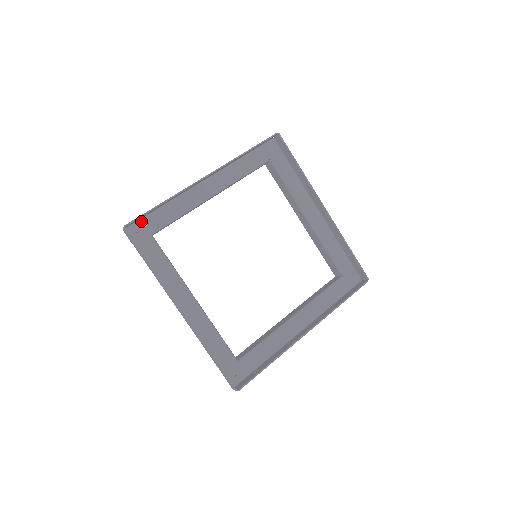
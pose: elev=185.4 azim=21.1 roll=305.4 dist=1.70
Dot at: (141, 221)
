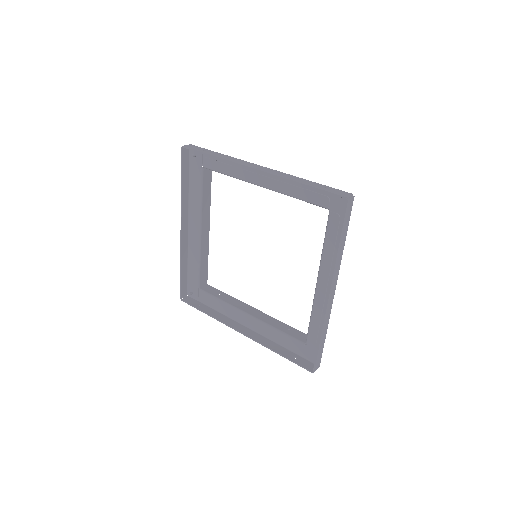
Dot at: occluded
